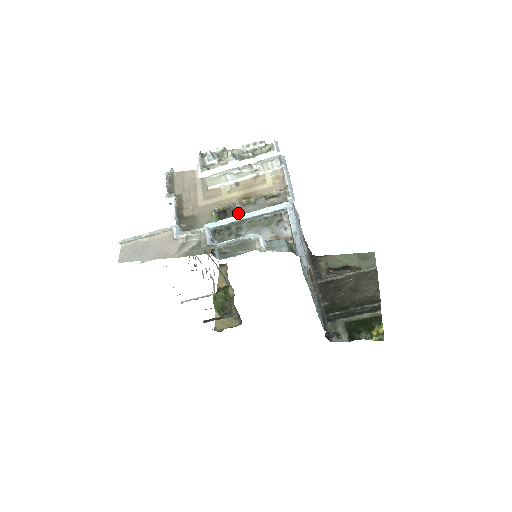
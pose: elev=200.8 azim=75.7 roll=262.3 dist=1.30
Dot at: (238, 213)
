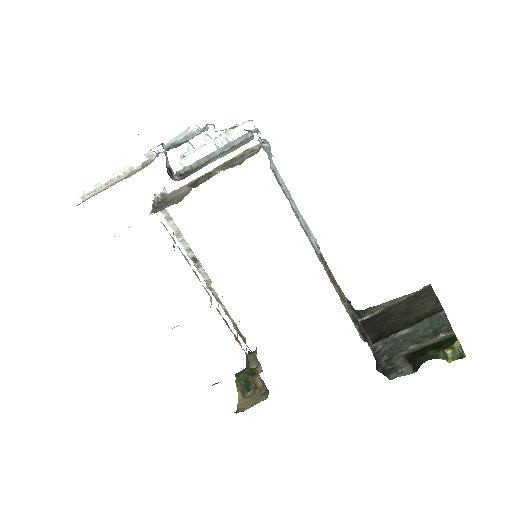
Dot at: occluded
